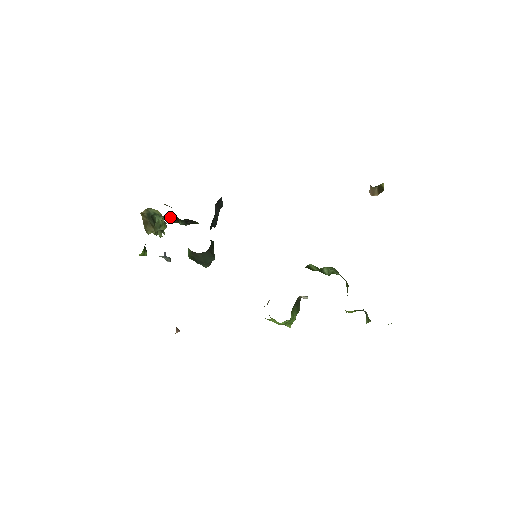
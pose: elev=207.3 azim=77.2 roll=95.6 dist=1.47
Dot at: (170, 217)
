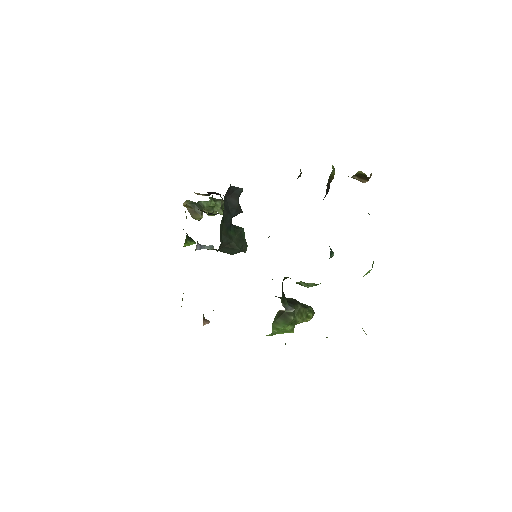
Dot at: occluded
